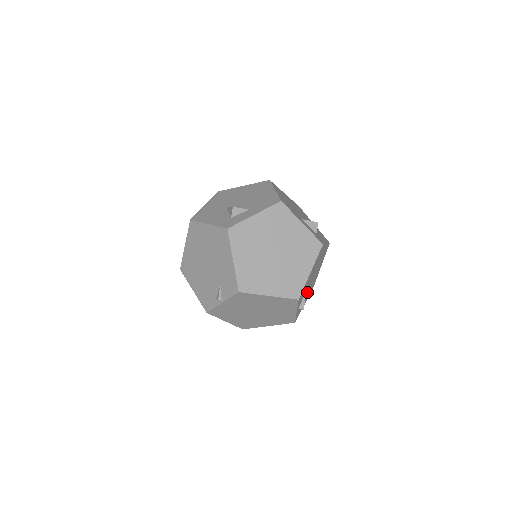
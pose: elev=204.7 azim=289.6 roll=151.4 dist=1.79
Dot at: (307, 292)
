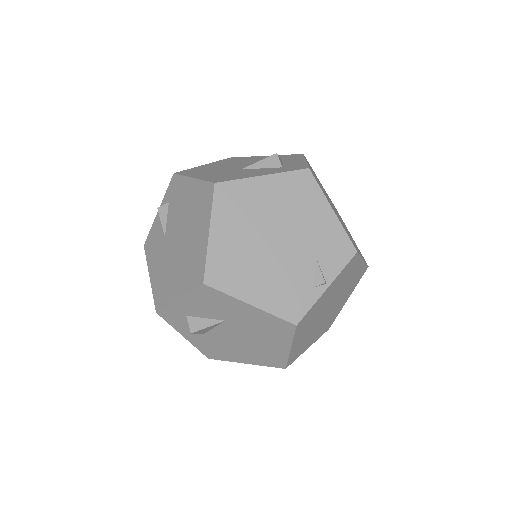
Dot at: occluded
